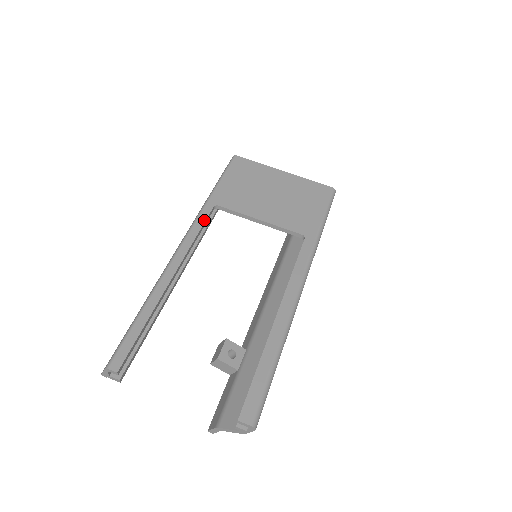
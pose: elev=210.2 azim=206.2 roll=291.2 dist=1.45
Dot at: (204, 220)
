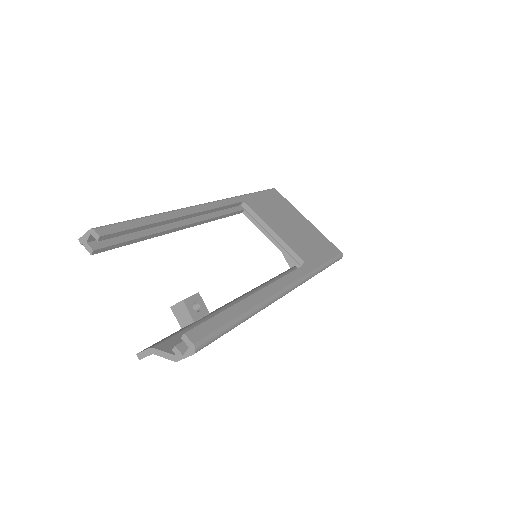
Dot at: (230, 203)
